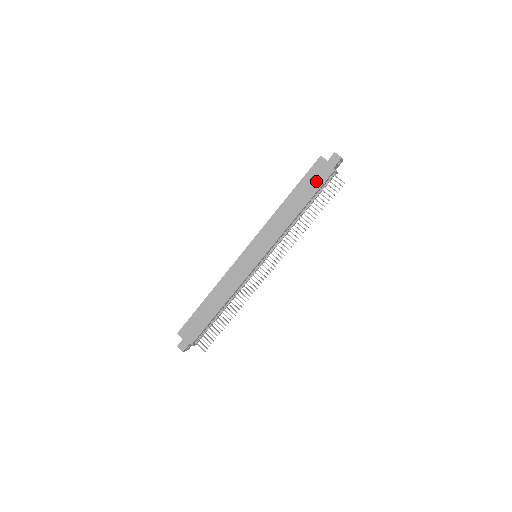
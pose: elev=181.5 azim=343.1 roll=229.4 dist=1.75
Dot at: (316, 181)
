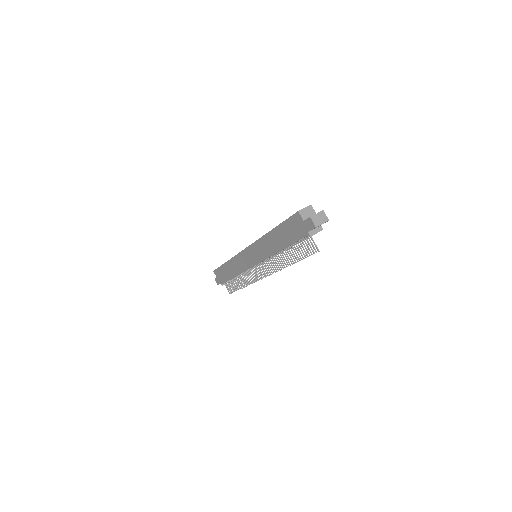
Dot at: (293, 233)
